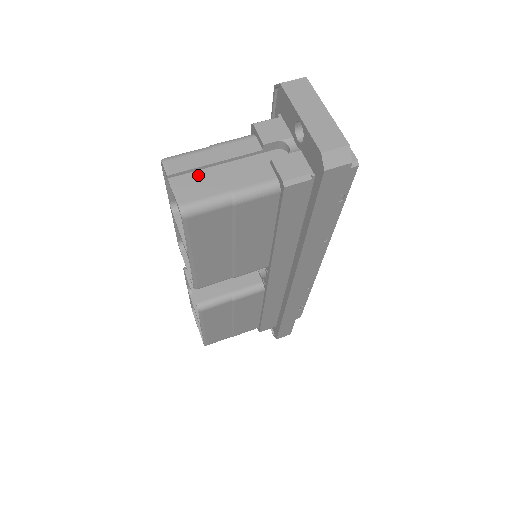
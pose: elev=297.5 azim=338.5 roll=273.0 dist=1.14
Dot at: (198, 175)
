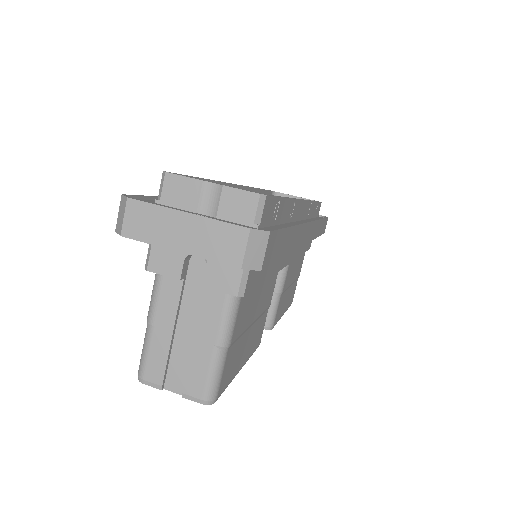
Dot at: (176, 360)
